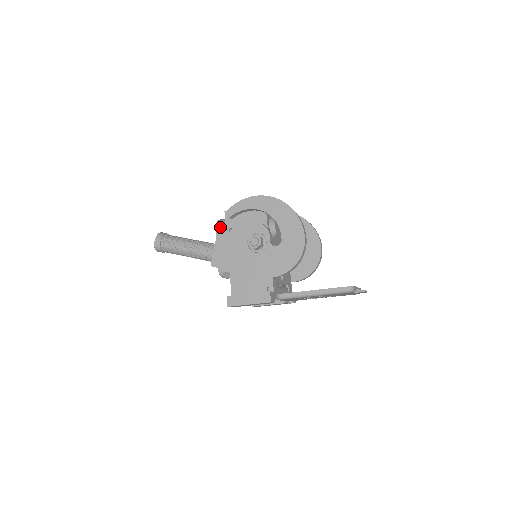
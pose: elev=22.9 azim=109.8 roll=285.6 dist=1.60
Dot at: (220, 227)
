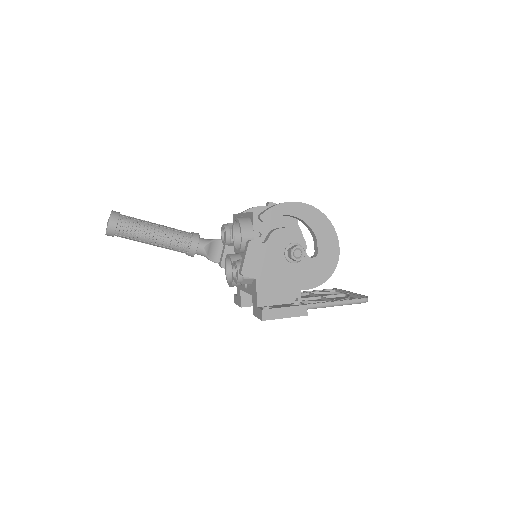
Dot at: (247, 229)
